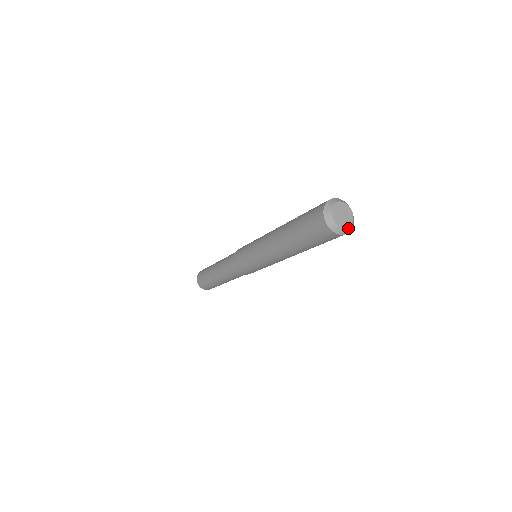
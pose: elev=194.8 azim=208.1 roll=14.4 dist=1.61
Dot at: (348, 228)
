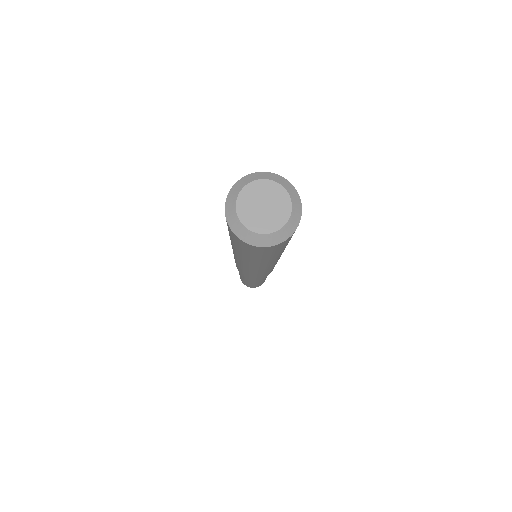
Dot at: (263, 236)
